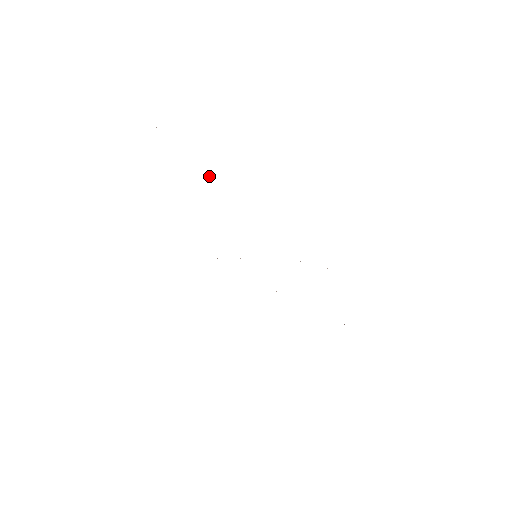
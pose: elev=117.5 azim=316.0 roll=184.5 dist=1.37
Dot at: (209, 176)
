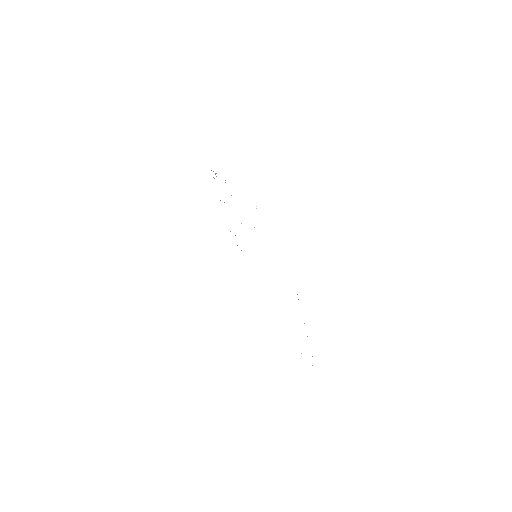
Dot at: occluded
